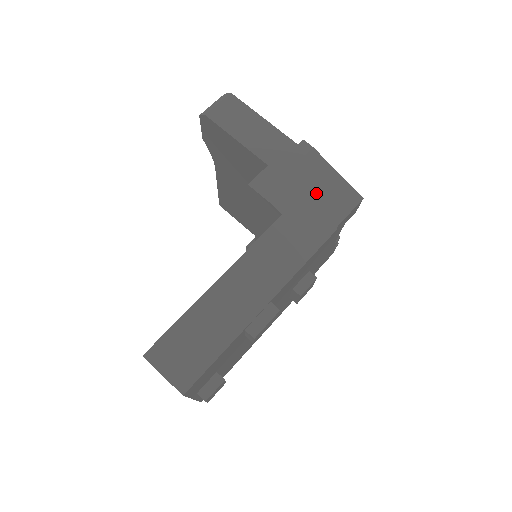
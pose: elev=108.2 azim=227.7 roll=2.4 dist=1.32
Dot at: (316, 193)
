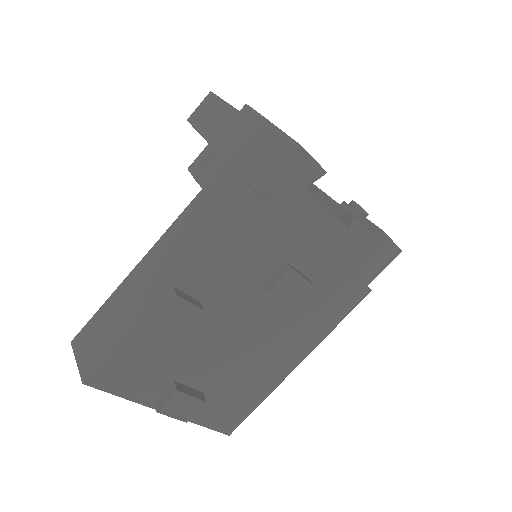
Dot at: (245, 156)
